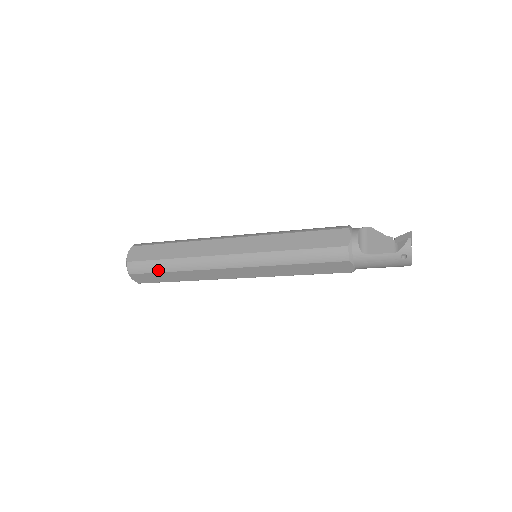
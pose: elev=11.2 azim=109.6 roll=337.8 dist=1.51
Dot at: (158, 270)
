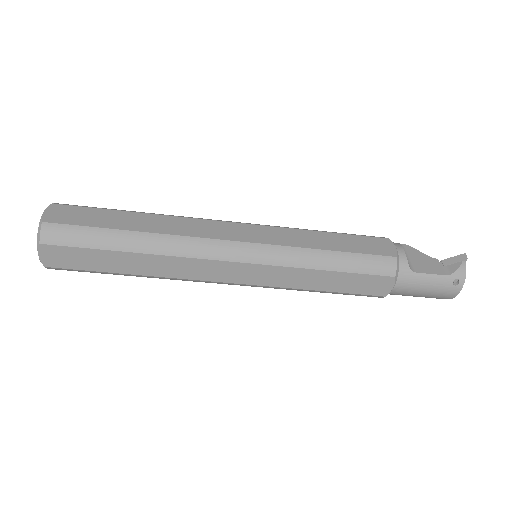
Dot at: (101, 245)
